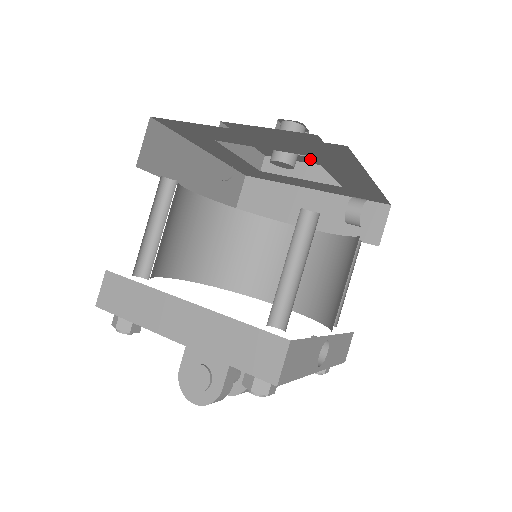
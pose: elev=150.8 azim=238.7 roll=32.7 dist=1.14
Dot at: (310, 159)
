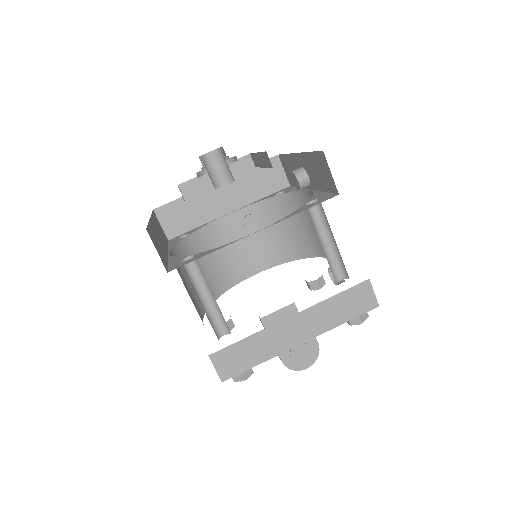
Dot at: occluded
